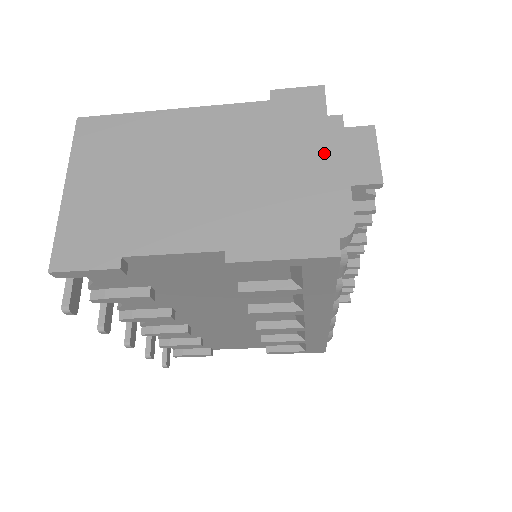
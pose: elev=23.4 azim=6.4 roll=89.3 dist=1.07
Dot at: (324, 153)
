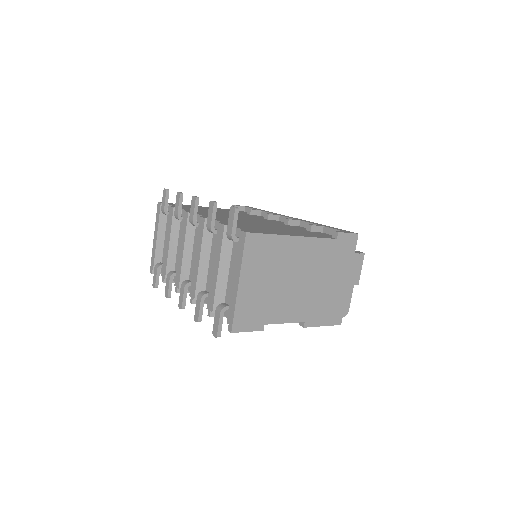
Dot at: (349, 275)
